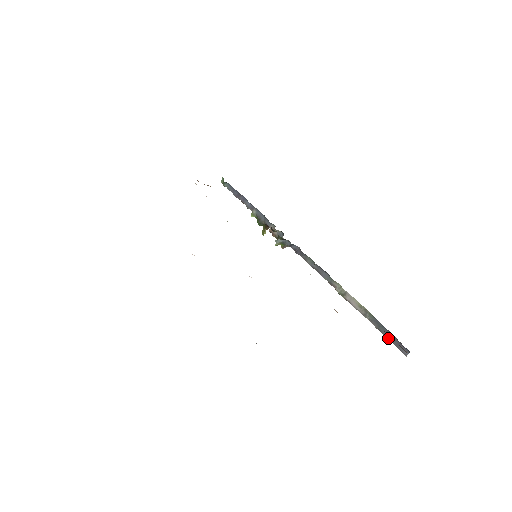
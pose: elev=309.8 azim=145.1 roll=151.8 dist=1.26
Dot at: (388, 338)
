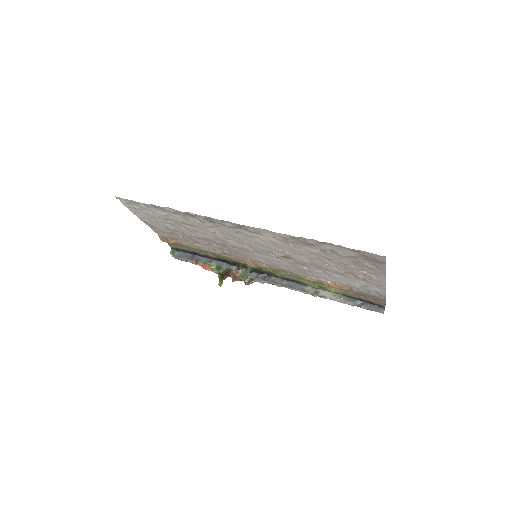
Dot at: (365, 307)
